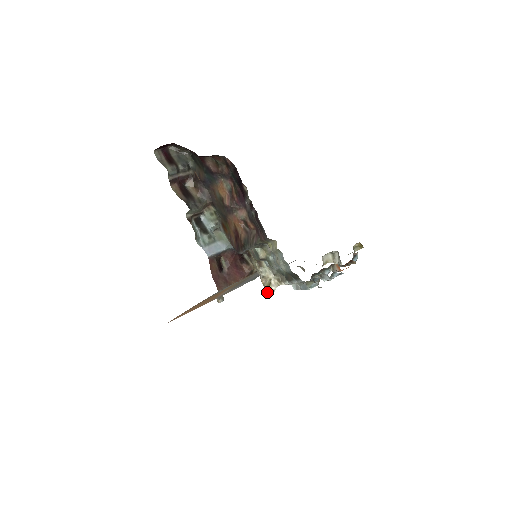
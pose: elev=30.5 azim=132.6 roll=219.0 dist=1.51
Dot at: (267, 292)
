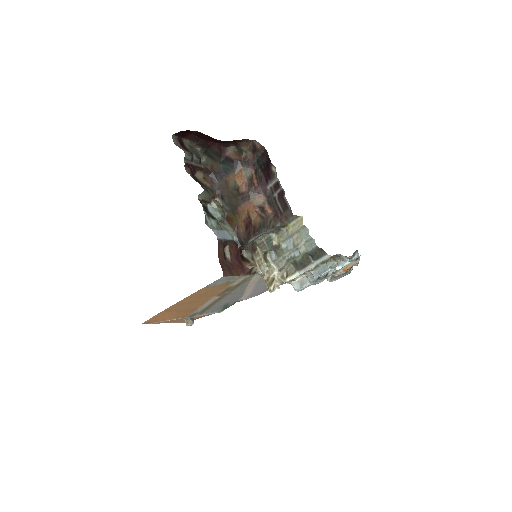
Dot at: (270, 288)
